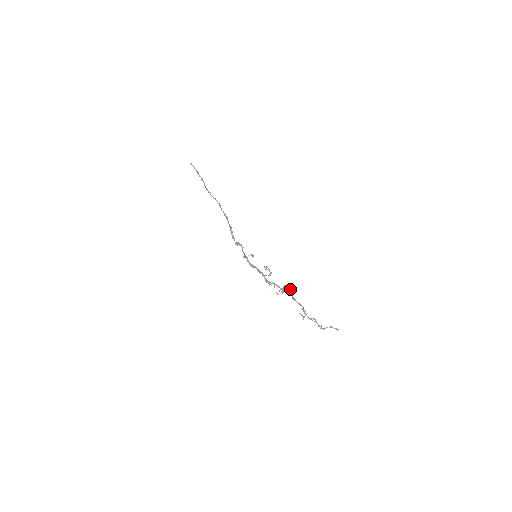
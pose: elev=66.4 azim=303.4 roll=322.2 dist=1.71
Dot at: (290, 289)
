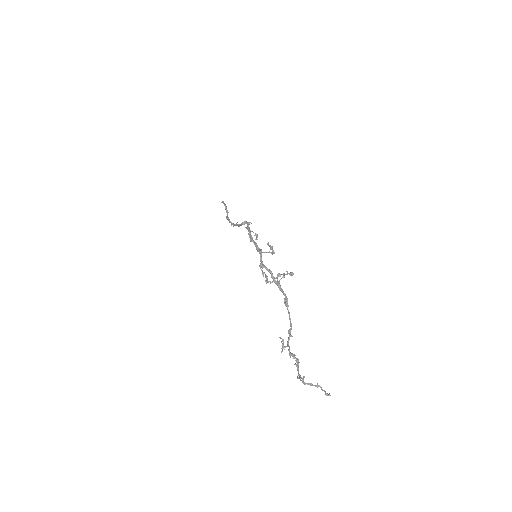
Dot at: (292, 272)
